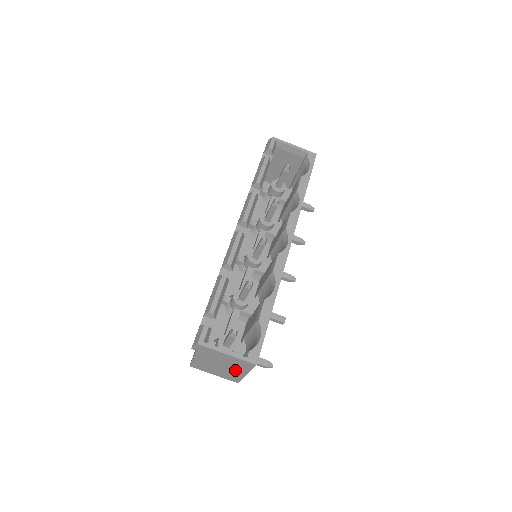
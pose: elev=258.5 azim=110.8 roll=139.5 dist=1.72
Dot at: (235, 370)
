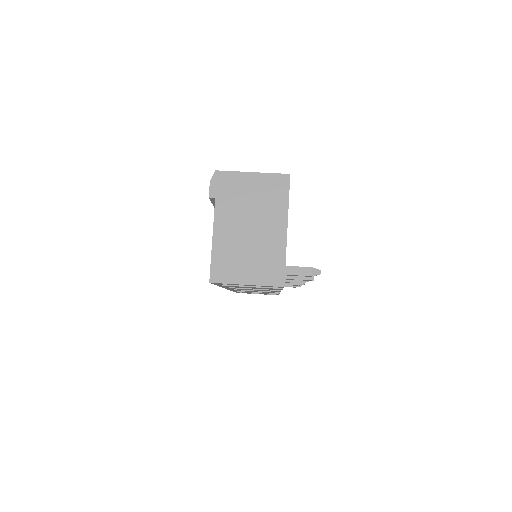
Dot at: (270, 226)
